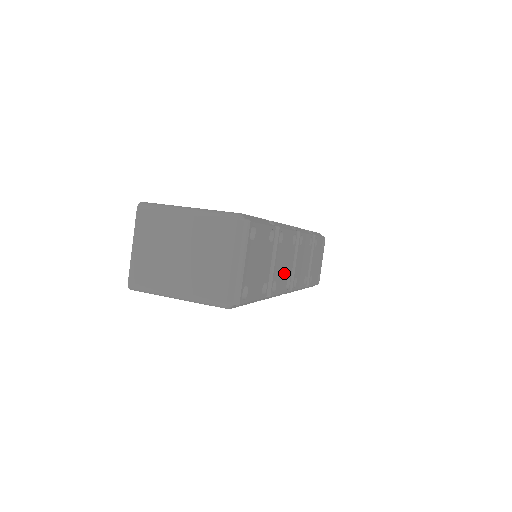
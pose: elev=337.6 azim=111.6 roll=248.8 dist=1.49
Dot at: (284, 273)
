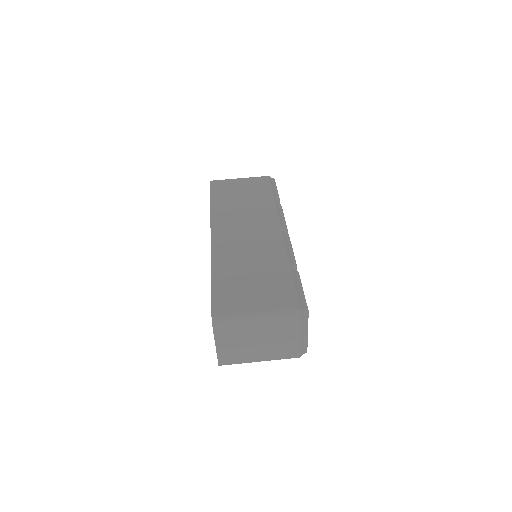
Dot at: occluded
